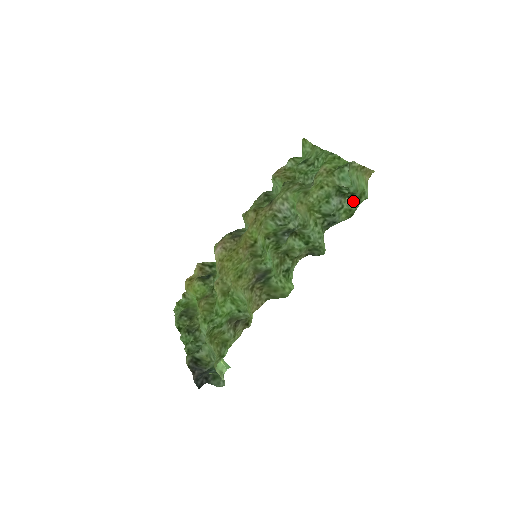
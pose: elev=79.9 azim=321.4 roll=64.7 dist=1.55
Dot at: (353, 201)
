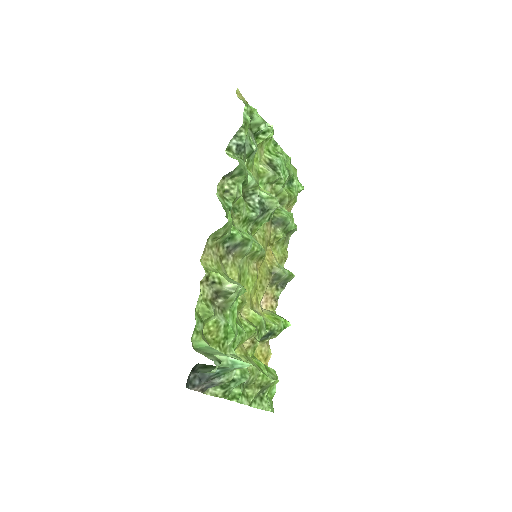
Dot at: occluded
